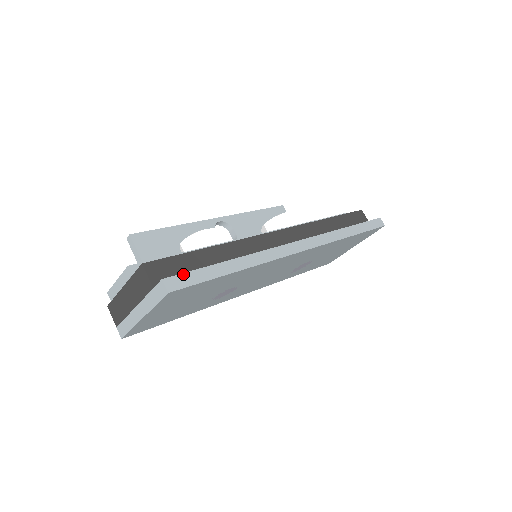
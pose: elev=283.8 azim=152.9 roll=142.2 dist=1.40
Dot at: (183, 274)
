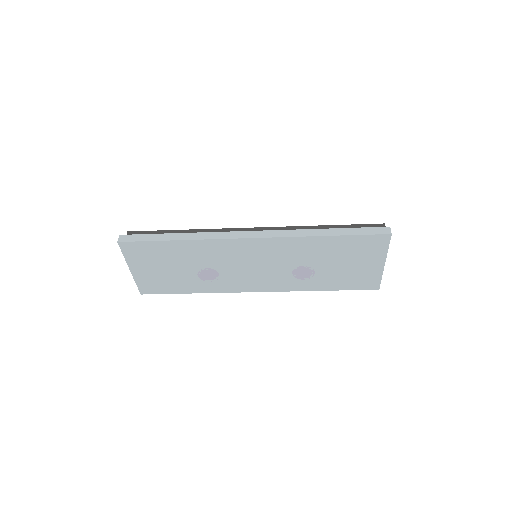
Dot at: (135, 235)
